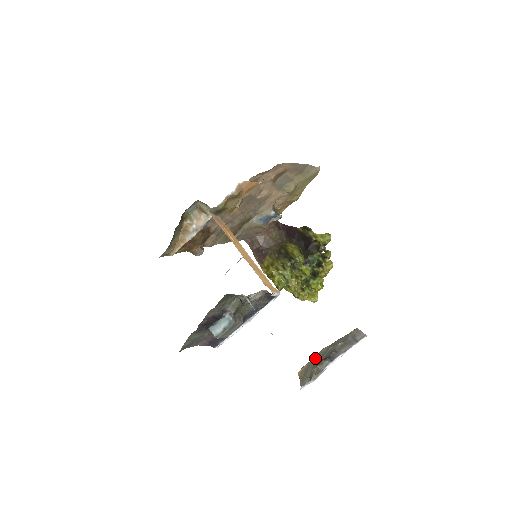
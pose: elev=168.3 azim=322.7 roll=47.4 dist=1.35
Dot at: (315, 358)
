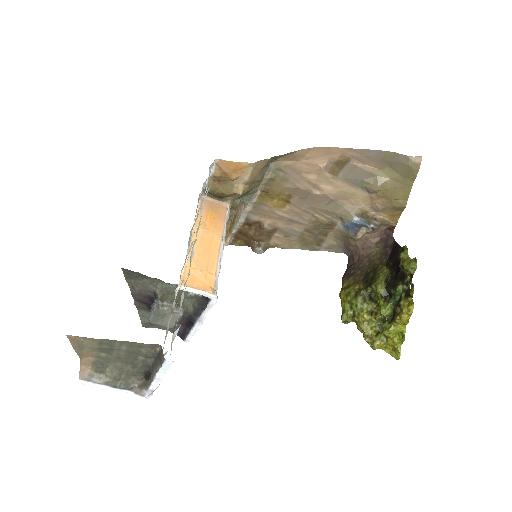
Dot at: (106, 356)
